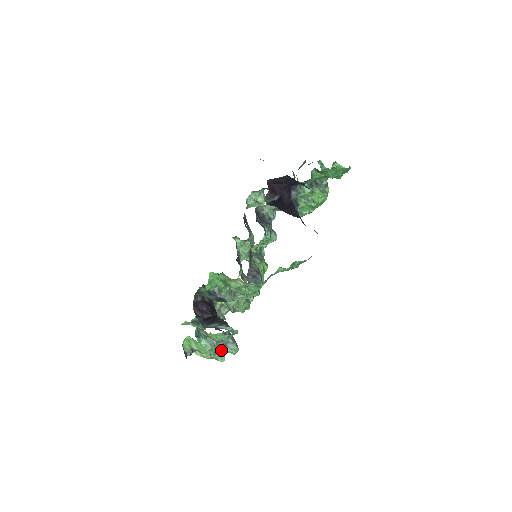
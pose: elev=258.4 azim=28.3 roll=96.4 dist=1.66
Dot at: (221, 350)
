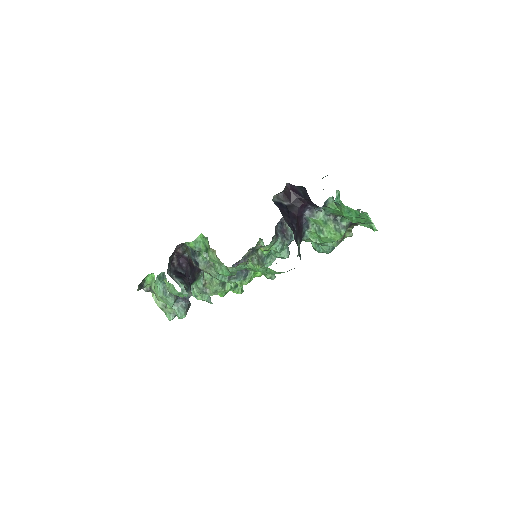
Dot at: (170, 305)
